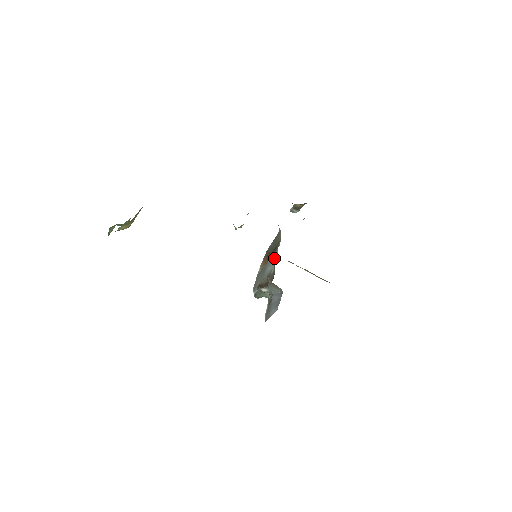
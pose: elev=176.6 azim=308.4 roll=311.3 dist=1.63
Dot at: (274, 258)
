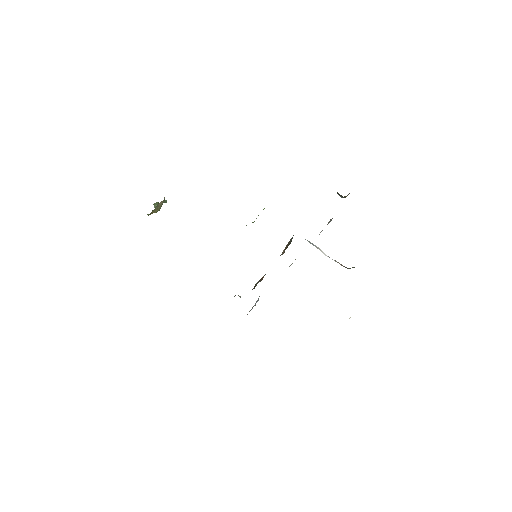
Dot at: occluded
